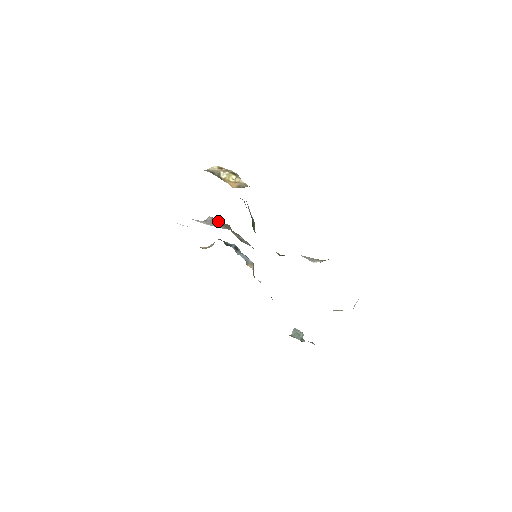
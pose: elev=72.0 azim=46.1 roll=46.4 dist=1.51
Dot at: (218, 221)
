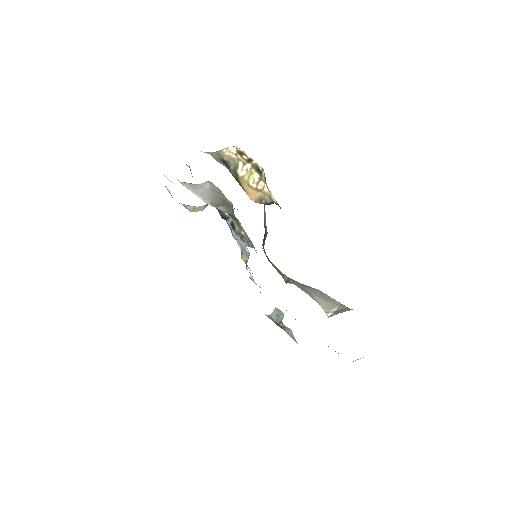
Dot at: (218, 192)
